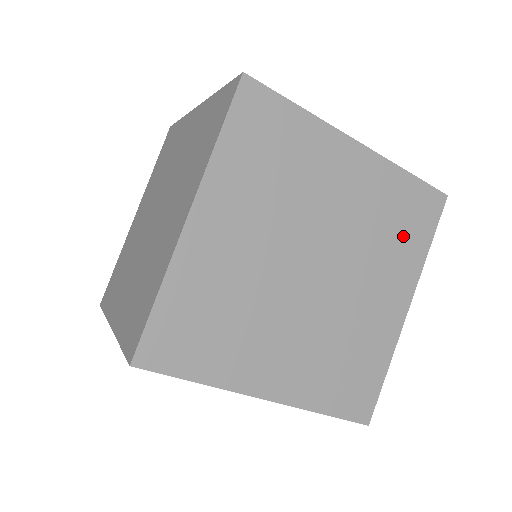
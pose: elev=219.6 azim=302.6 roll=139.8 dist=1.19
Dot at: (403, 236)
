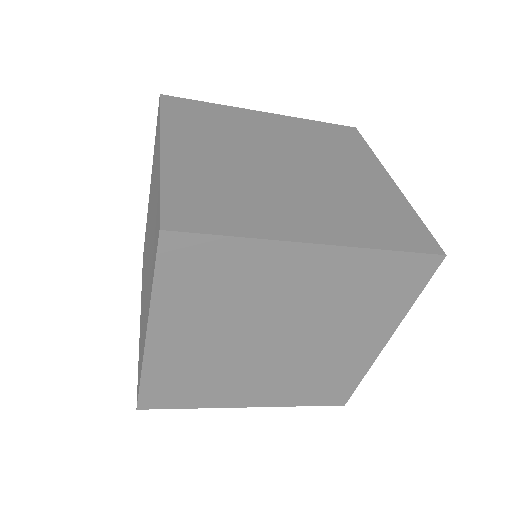
Dot at: (380, 299)
